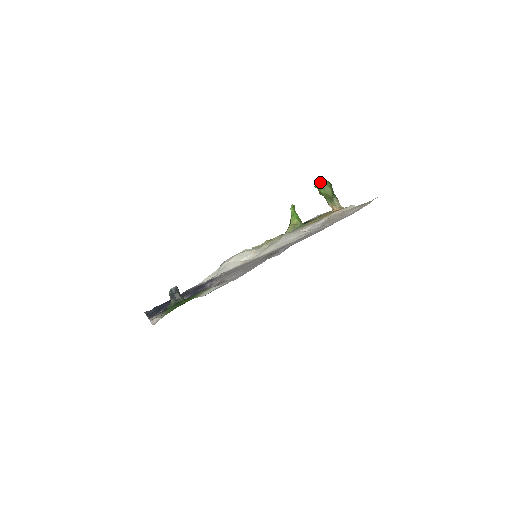
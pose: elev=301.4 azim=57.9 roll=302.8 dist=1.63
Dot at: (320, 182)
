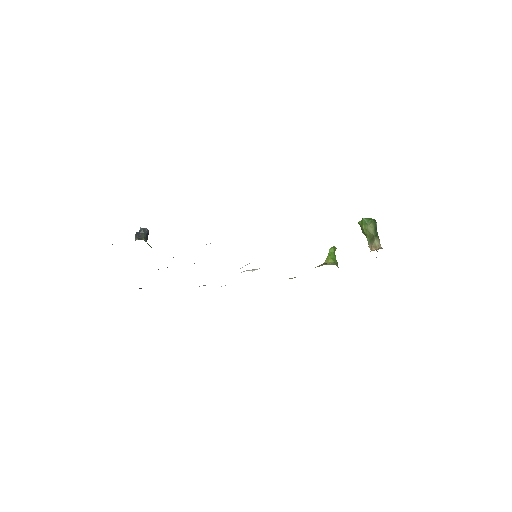
Dot at: (364, 218)
